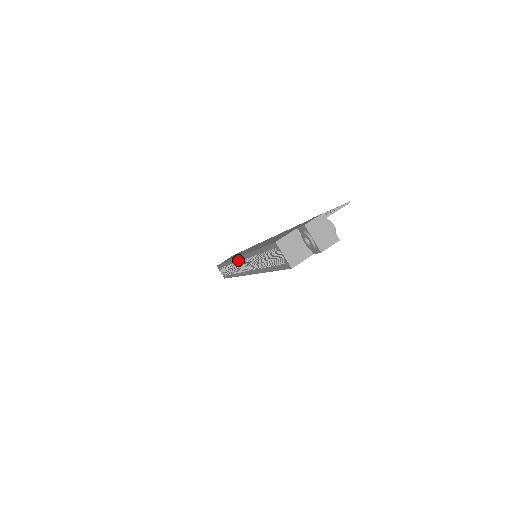
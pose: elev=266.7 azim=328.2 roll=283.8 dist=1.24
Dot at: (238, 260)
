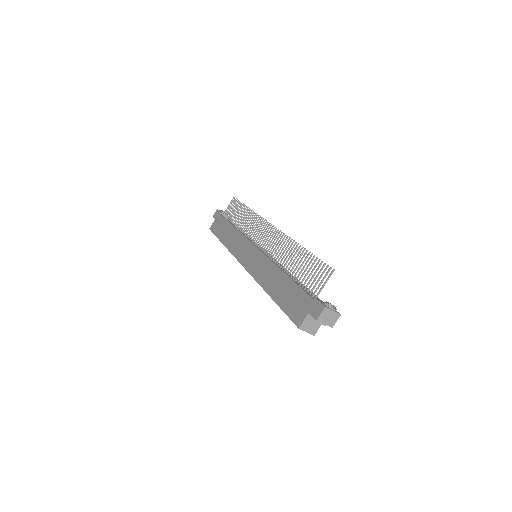
Dot at: (246, 269)
